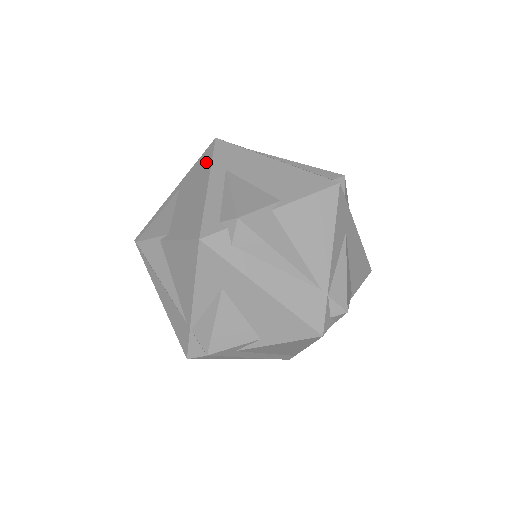
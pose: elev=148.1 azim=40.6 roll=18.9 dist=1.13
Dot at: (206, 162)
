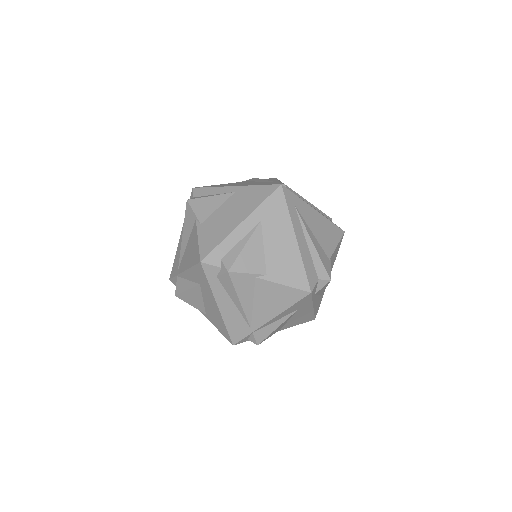
Dot at: (259, 199)
